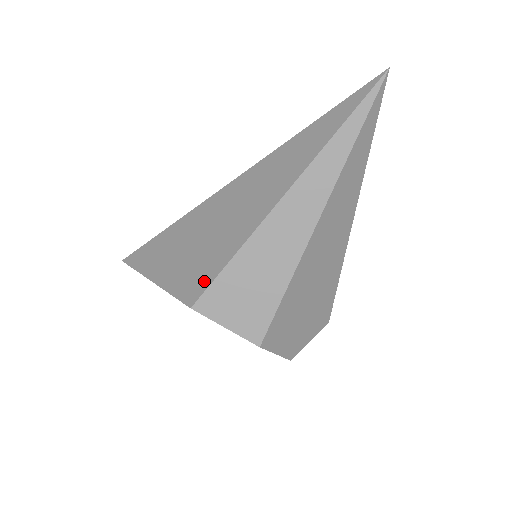
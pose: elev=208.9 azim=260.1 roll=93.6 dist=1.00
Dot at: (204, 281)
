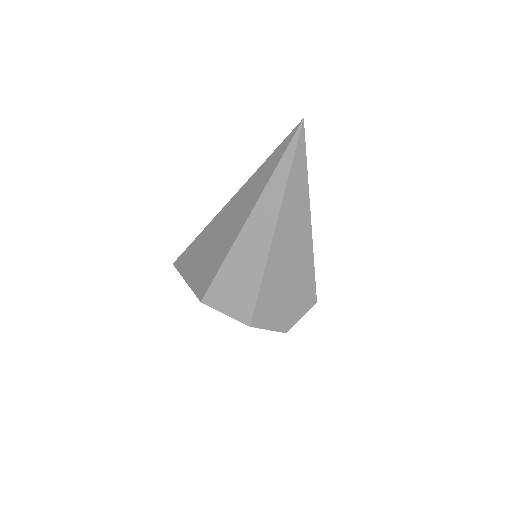
Dot at: (207, 283)
